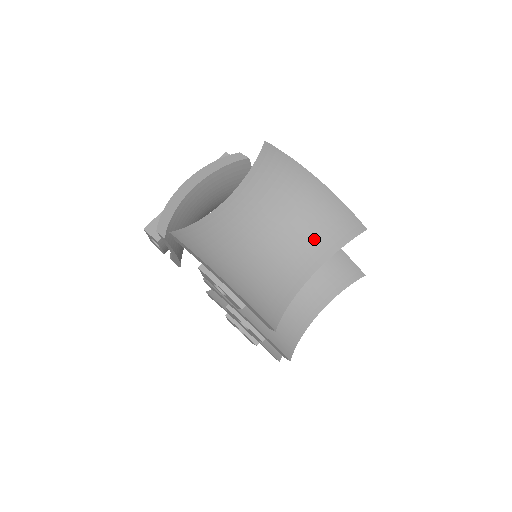
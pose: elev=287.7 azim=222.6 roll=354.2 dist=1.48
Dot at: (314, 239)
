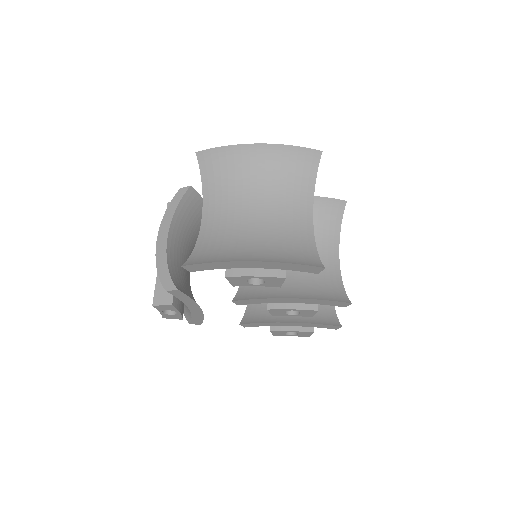
Dot at: (291, 189)
